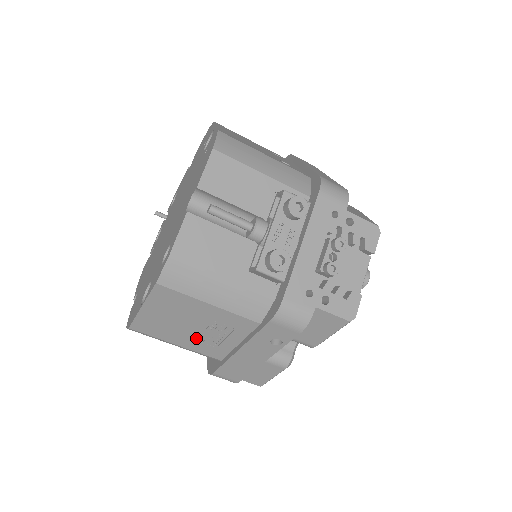
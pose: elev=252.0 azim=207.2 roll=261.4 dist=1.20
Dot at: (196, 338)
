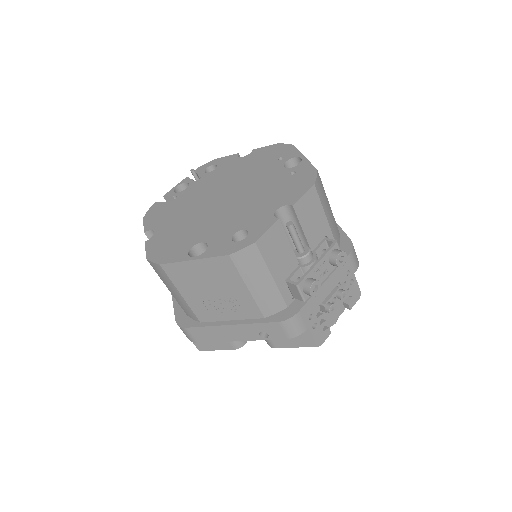
Dot at: (204, 300)
